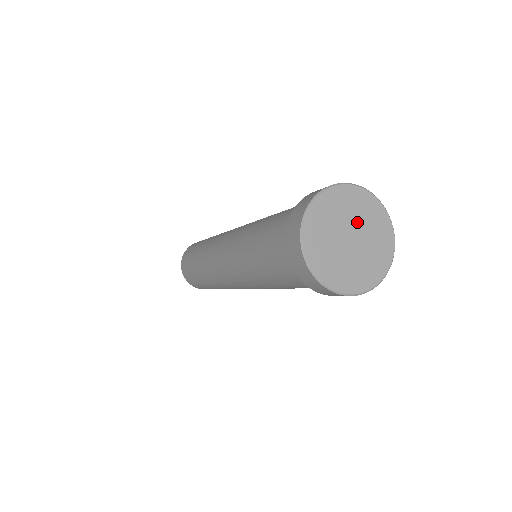
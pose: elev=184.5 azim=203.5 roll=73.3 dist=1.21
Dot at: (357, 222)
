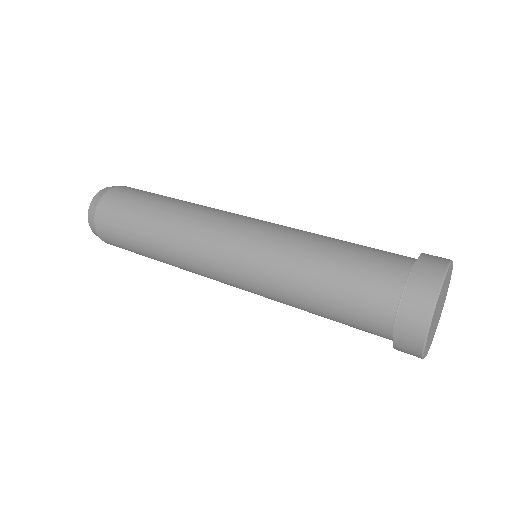
Dot at: occluded
